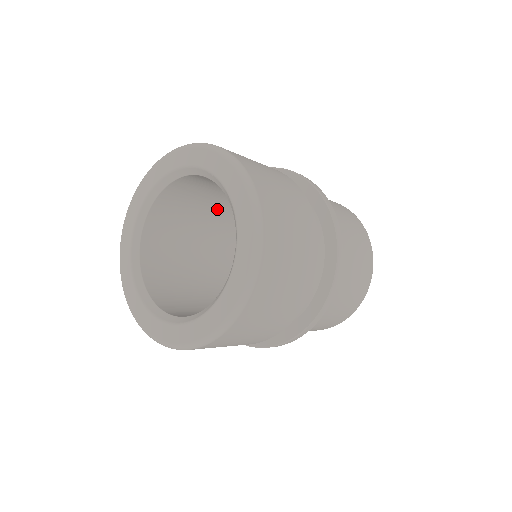
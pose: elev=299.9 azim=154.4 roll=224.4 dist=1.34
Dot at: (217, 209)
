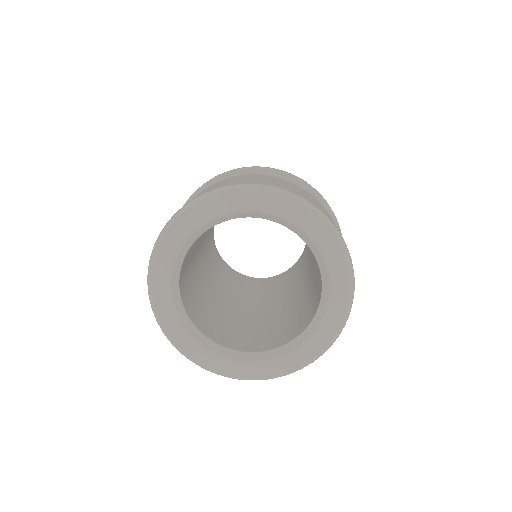
Dot at: occluded
